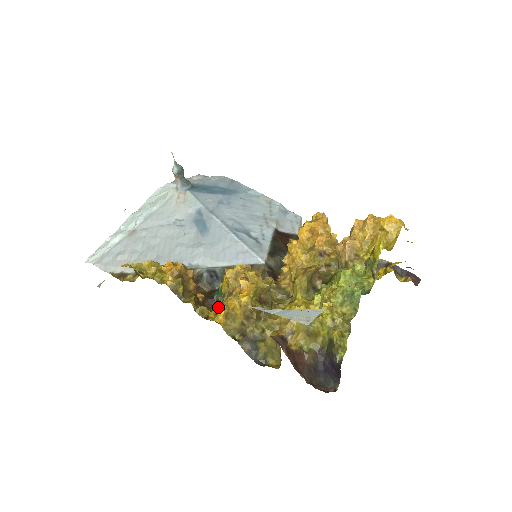
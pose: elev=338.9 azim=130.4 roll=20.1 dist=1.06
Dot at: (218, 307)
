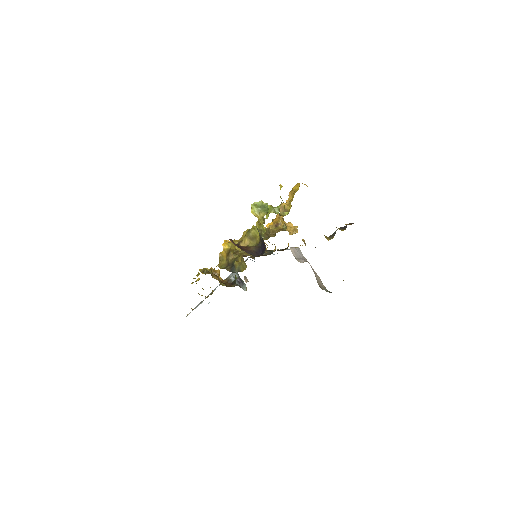
Dot at: occluded
